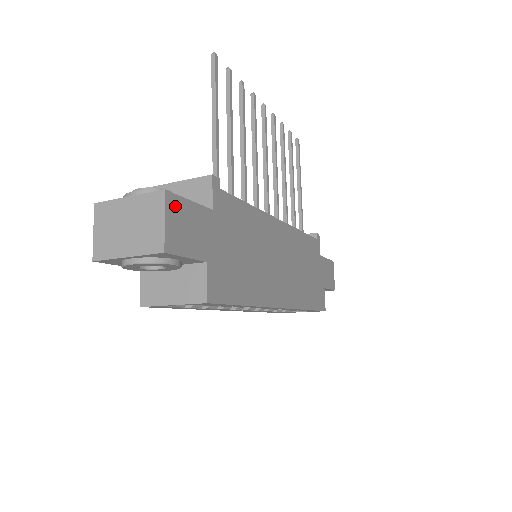
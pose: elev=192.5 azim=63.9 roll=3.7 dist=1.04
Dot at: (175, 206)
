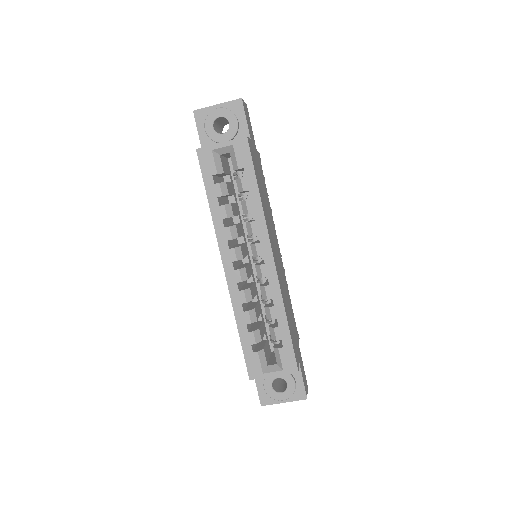
Dot at: (248, 113)
